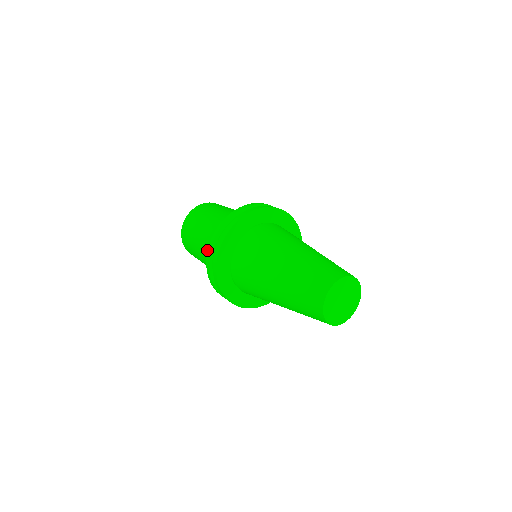
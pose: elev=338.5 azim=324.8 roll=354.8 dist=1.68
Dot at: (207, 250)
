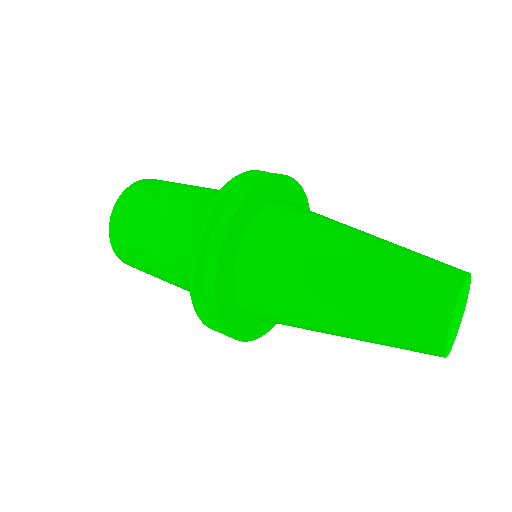
Dot at: occluded
